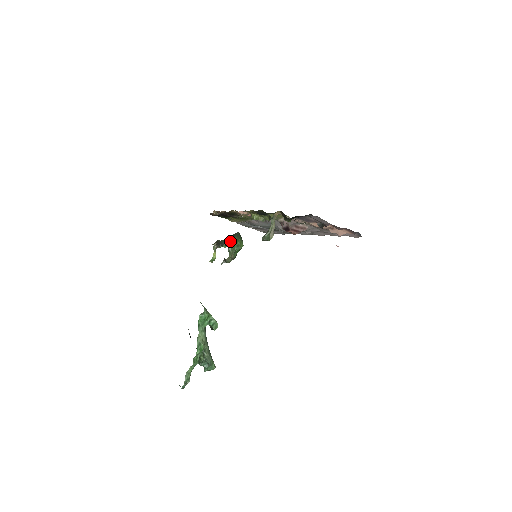
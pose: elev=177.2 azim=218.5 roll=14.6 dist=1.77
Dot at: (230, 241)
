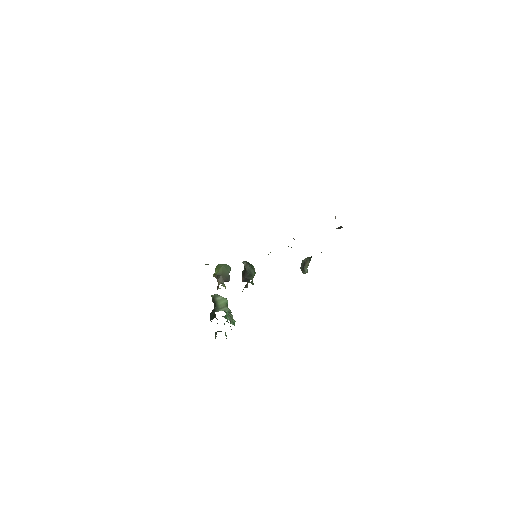
Dot at: (251, 279)
